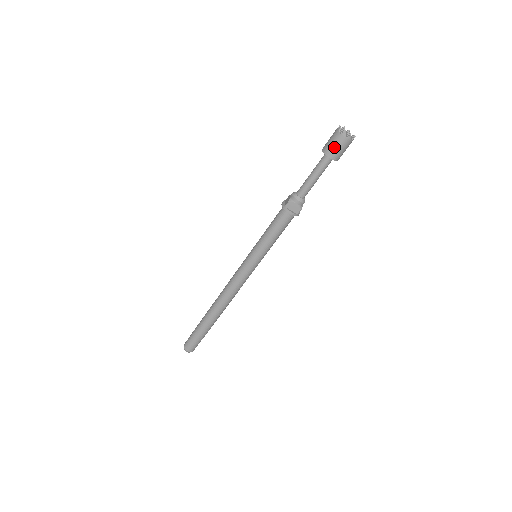
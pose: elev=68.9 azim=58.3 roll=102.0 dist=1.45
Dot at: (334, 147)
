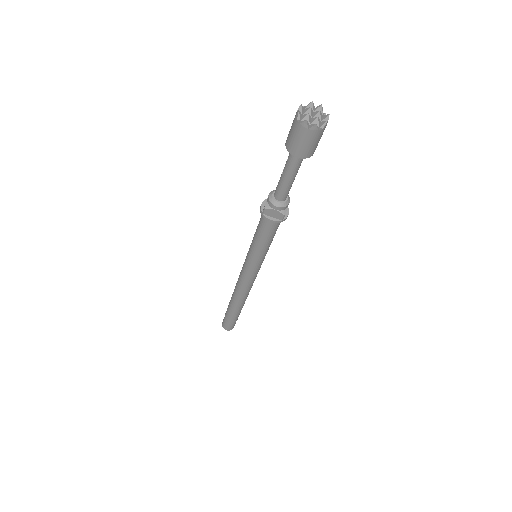
Dot at: (297, 143)
